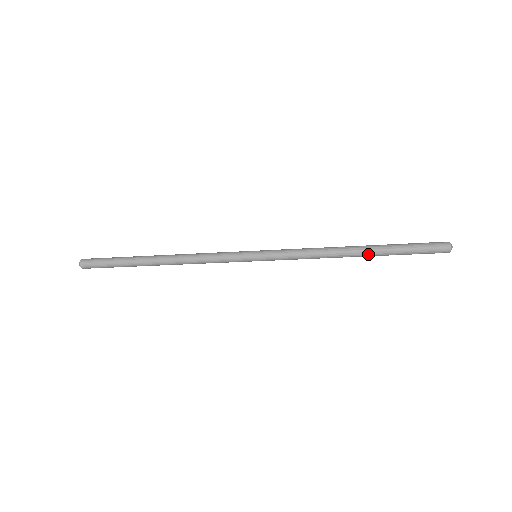
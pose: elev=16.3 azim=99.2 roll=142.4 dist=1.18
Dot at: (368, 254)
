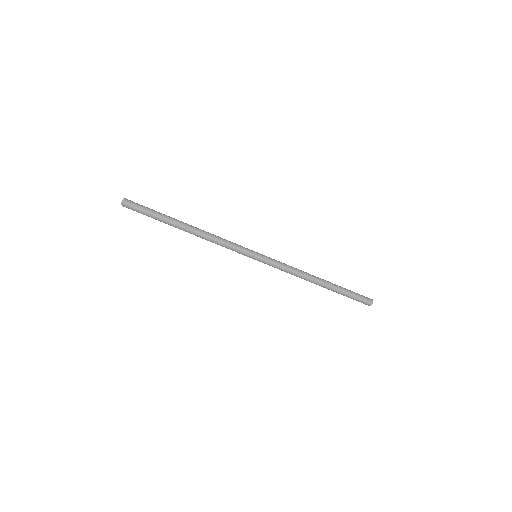
Dot at: (327, 286)
